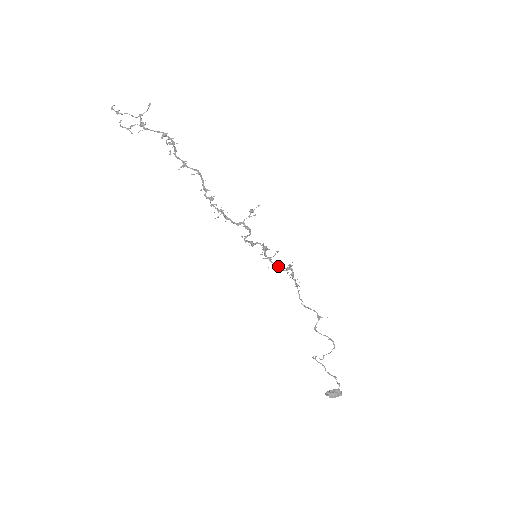
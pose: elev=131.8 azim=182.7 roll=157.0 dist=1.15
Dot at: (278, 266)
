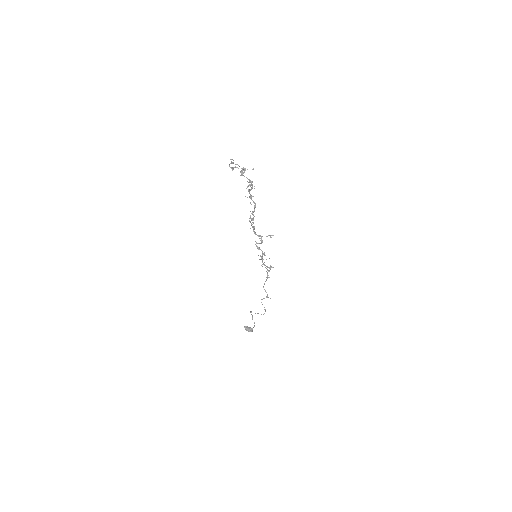
Dot at: (264, 265)
